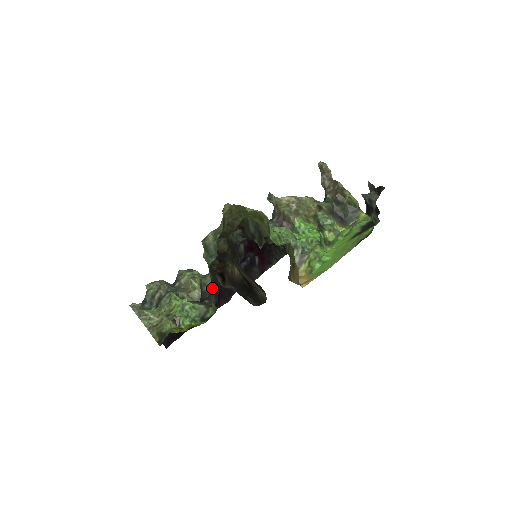
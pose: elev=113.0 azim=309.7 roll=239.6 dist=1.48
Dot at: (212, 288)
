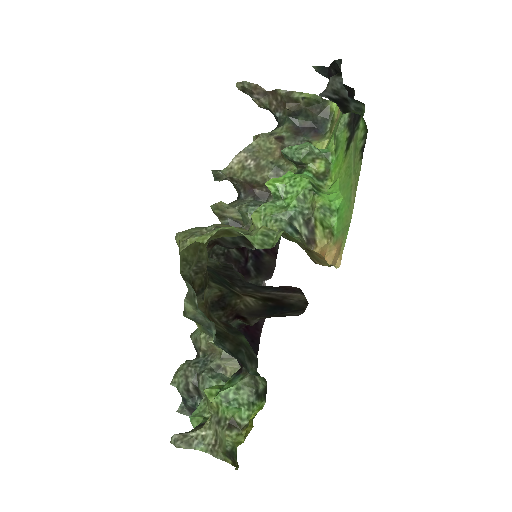
Dot at: (240, 362)
